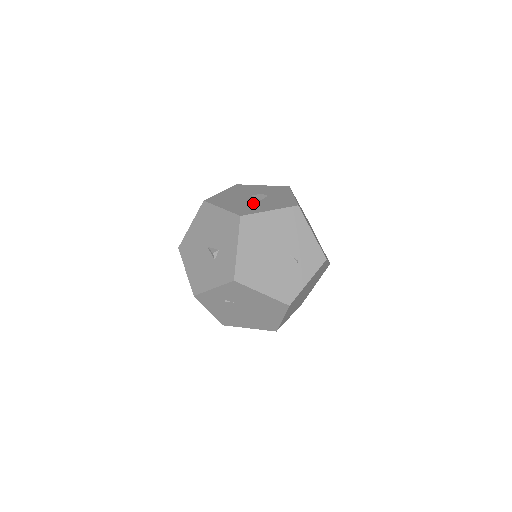
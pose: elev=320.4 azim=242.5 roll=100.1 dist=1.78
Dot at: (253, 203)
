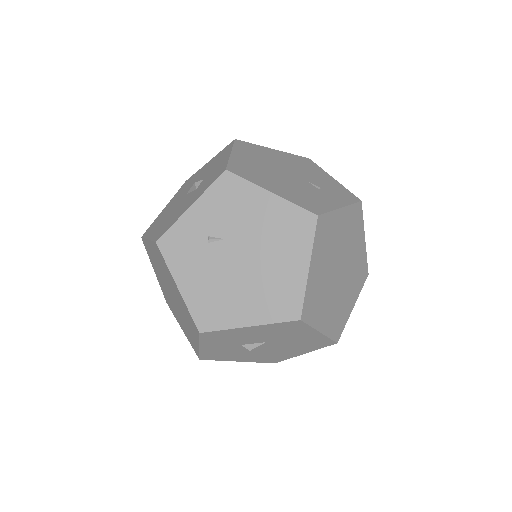
Dot at: occluded
